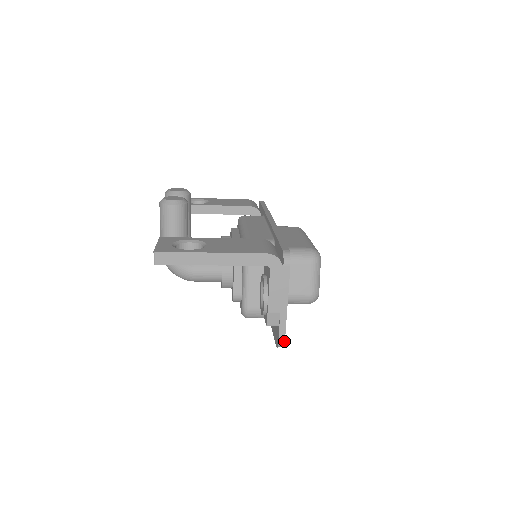
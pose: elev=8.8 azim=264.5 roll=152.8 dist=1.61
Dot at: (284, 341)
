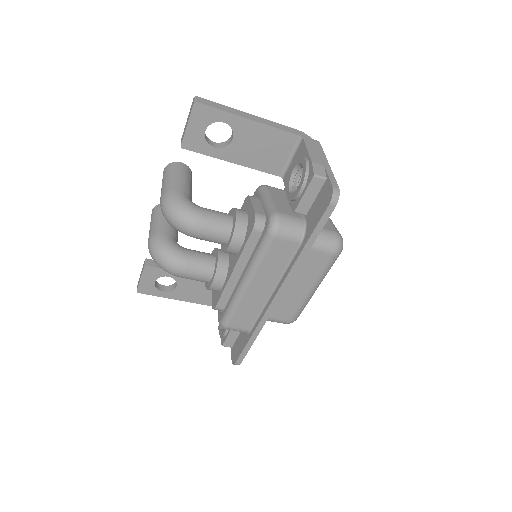
Dot at: (338, 187)
